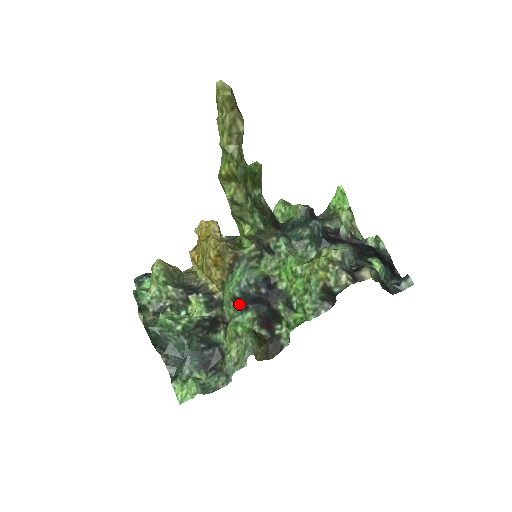
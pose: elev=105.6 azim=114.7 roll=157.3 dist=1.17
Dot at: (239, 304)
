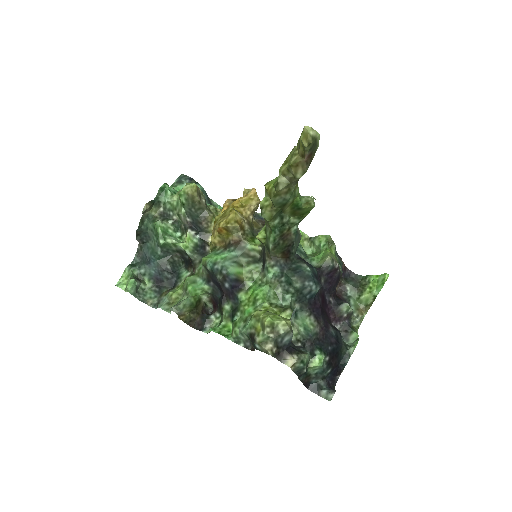
Dot at: (207, 273)
